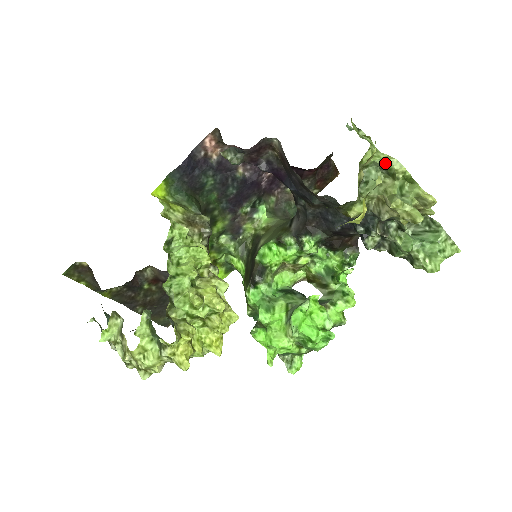
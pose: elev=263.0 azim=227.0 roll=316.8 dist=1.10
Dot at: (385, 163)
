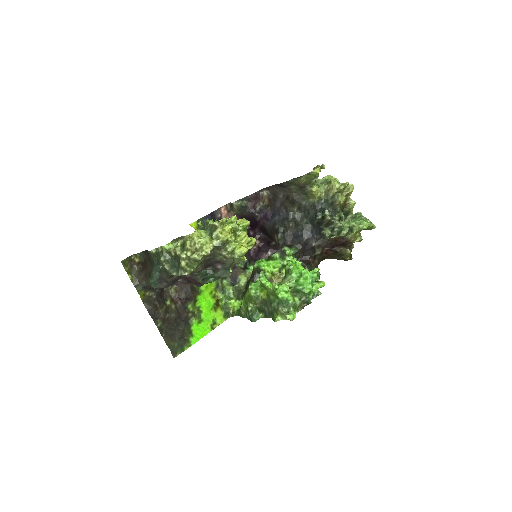
Dot at: (325, 177)
